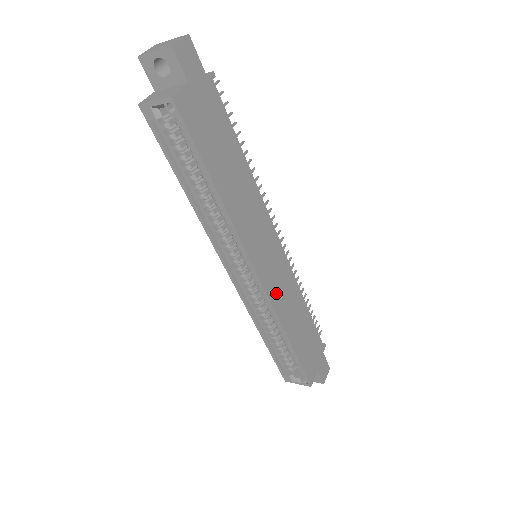
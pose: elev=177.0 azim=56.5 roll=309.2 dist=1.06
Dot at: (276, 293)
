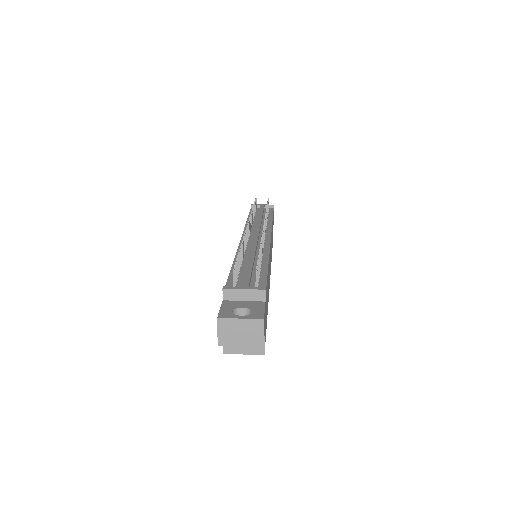
Dot at: occluded
